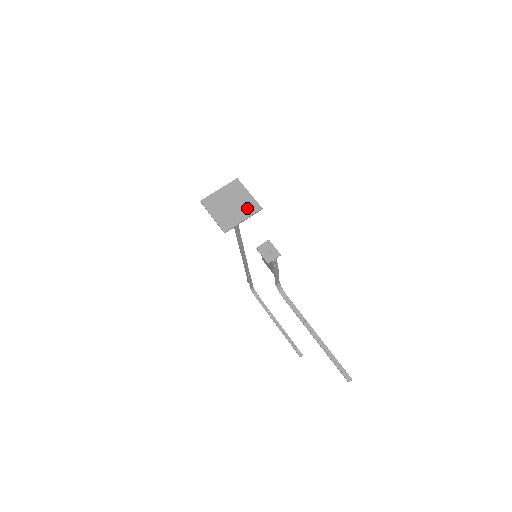
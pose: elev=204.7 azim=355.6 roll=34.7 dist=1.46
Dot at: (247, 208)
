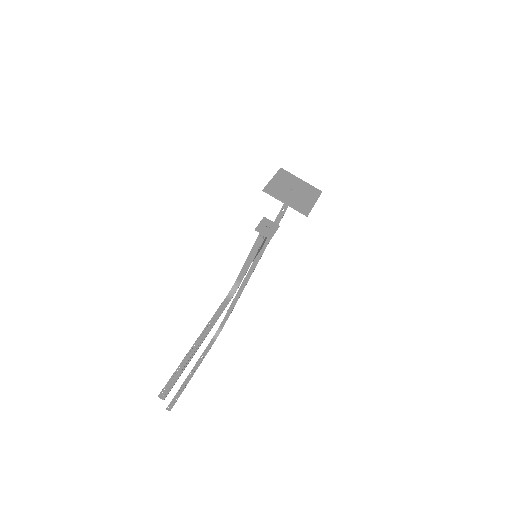
Dot at: (299, 203)
